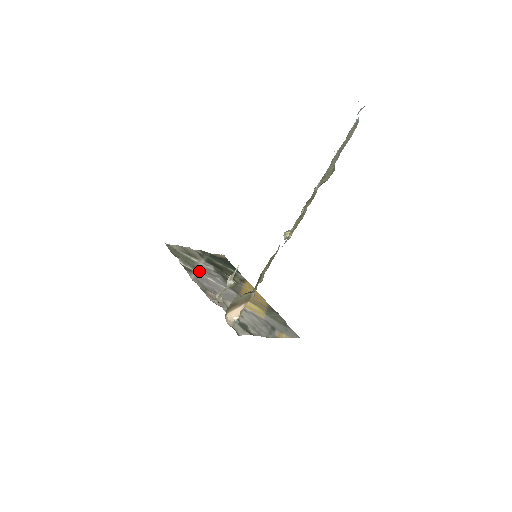
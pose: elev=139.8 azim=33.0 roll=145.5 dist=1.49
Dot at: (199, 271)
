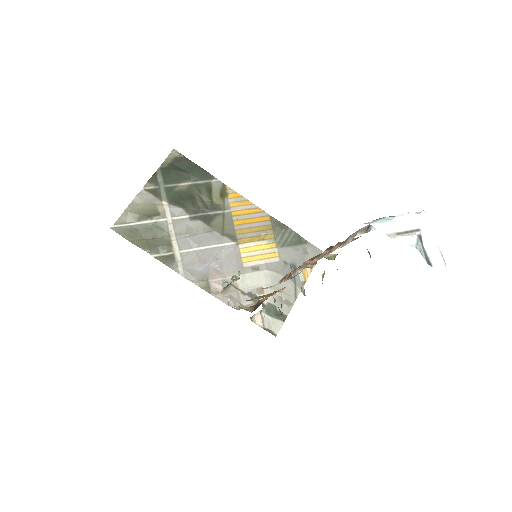
Dot at: (178, 244)
